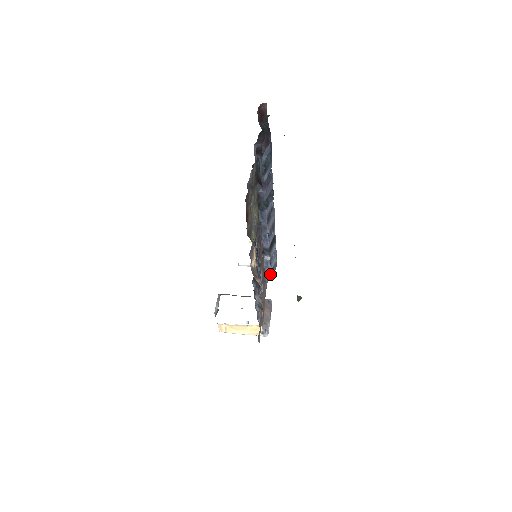
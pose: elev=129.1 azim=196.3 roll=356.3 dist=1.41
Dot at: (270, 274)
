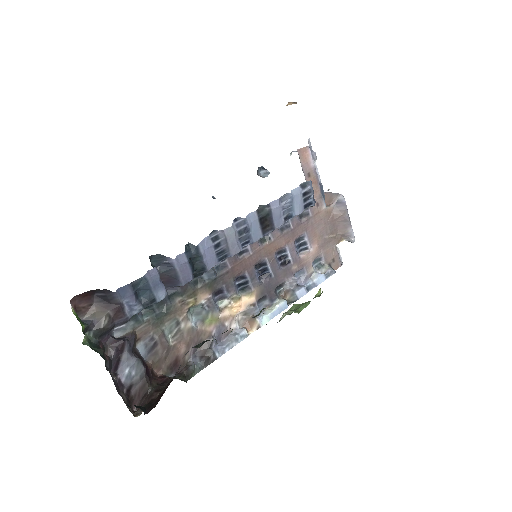
Dot at: (306, 207)
